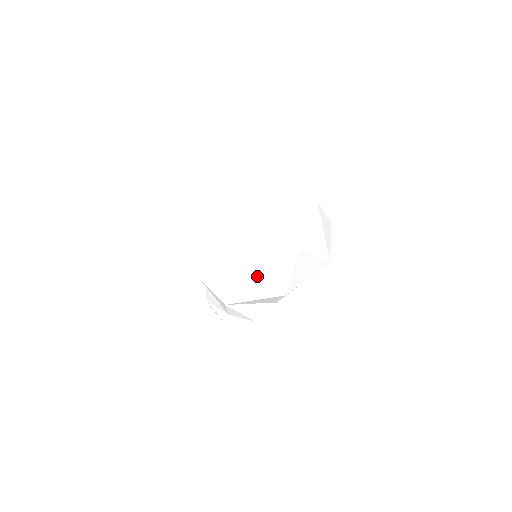
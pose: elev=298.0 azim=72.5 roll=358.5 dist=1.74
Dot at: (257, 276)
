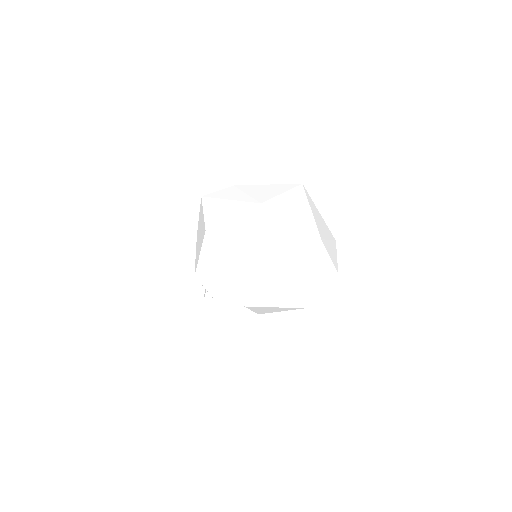
Dot at: (222, 267)
